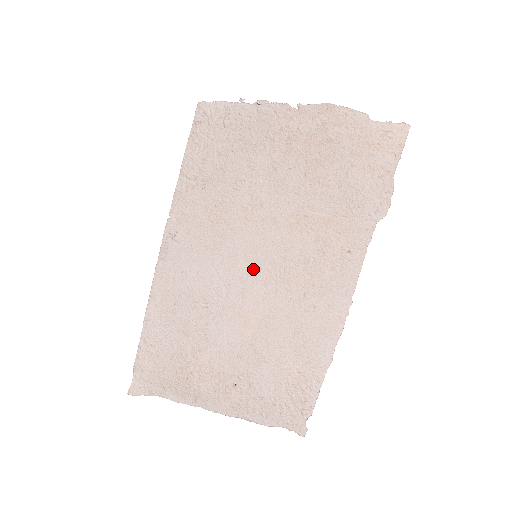
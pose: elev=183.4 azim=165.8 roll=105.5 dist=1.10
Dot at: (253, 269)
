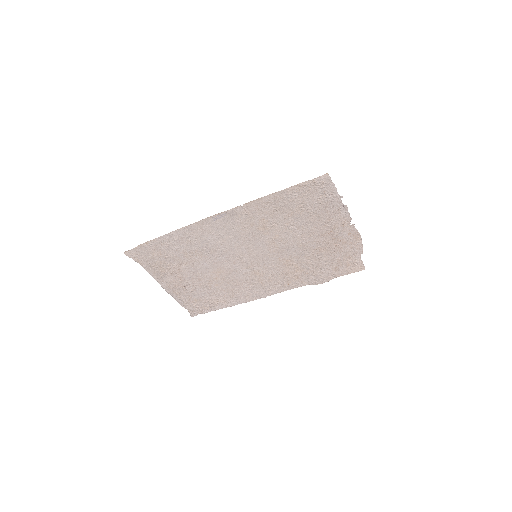
Dot at: (248, 259)
